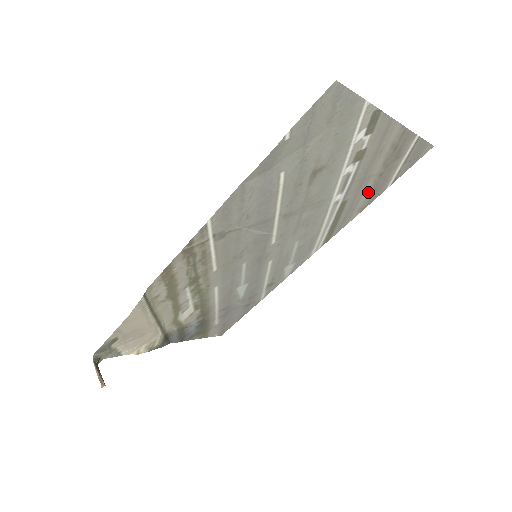
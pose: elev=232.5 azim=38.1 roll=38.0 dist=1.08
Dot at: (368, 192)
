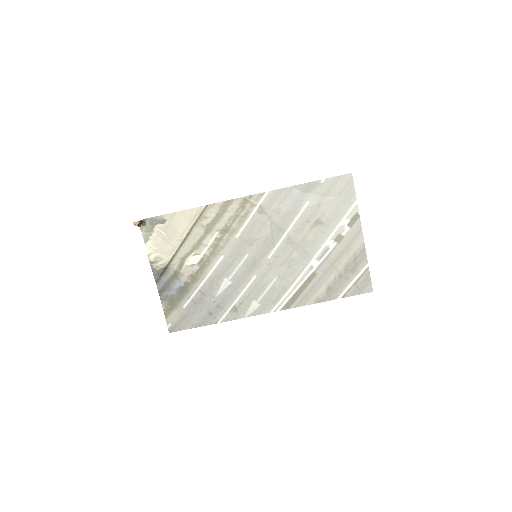
Dot at: (328, 285)
